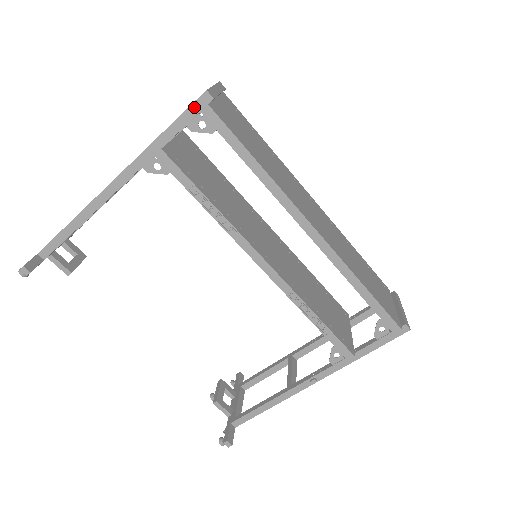
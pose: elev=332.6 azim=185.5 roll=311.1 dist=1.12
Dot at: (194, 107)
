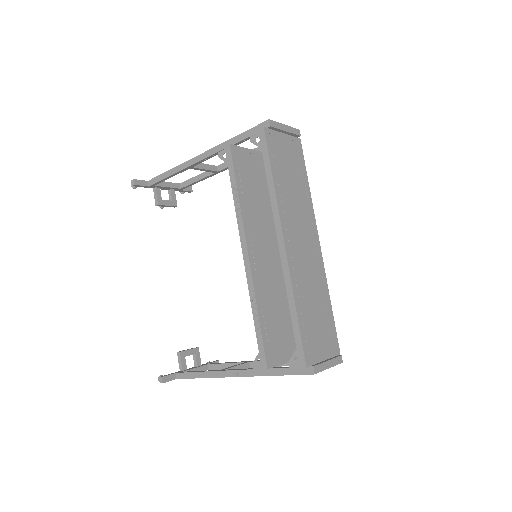
Dot at: (259, 127)
